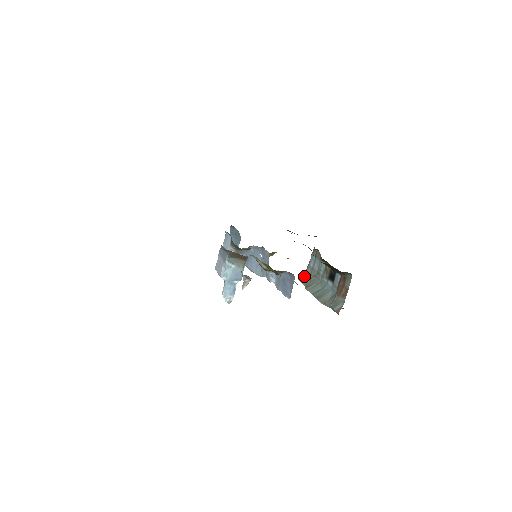
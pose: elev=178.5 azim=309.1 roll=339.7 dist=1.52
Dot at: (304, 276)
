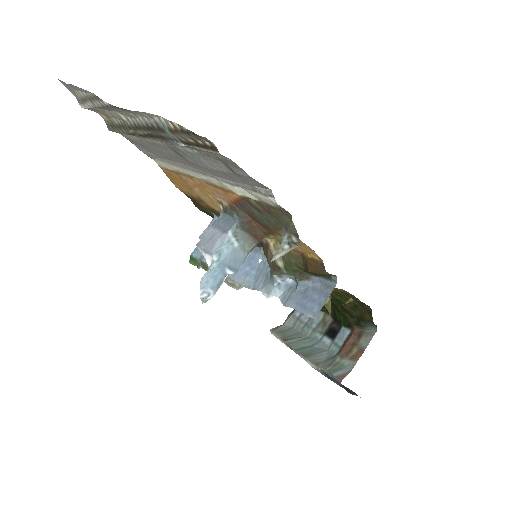
Dot at: (281, 326)
